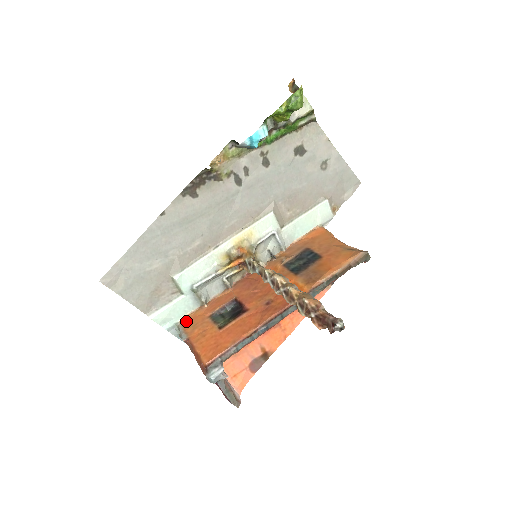
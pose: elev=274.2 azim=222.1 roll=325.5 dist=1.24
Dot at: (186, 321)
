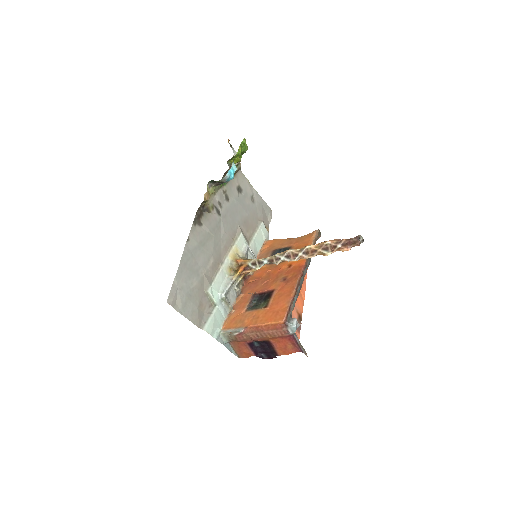
Dot at: (228, 326)
